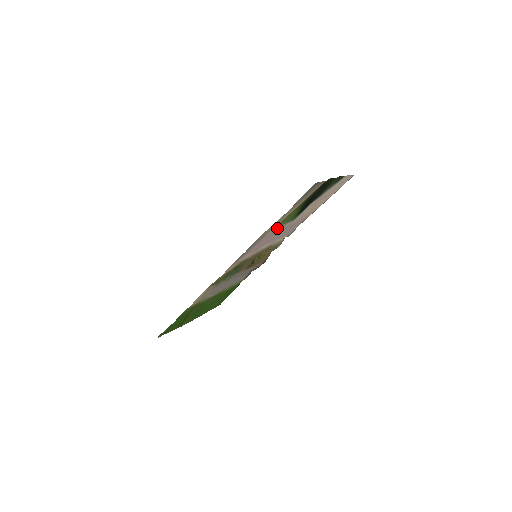
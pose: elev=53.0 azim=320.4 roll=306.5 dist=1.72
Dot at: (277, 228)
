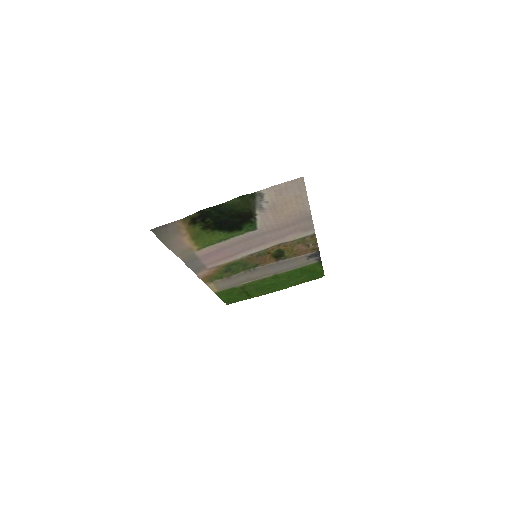
Dot at: (219, 244)
